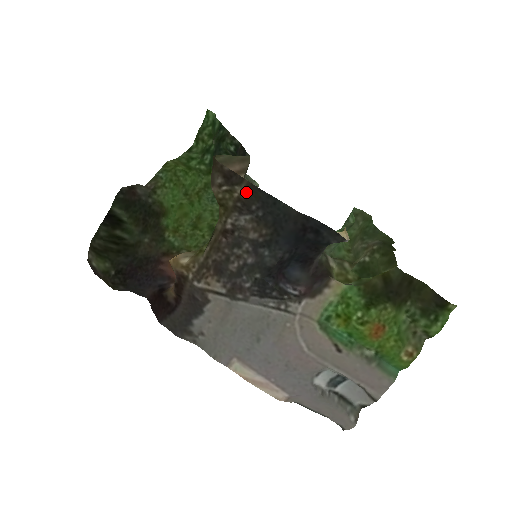
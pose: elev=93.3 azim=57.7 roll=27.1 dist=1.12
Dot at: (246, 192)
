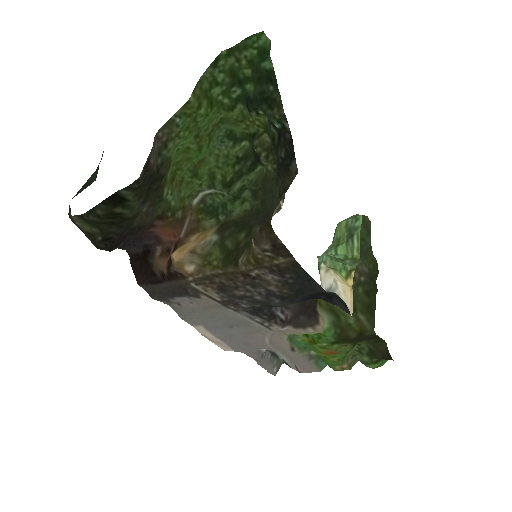
Dot at: (288, 264)
